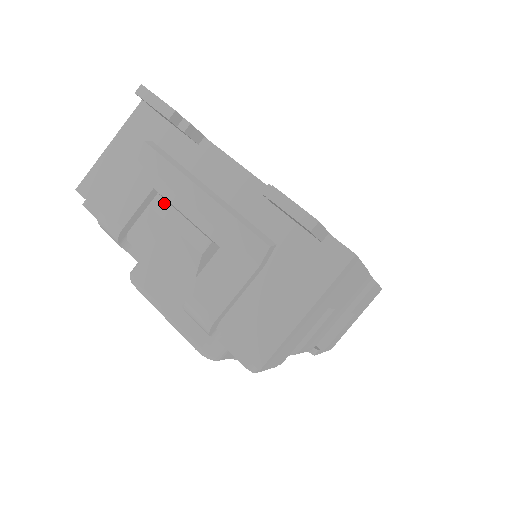
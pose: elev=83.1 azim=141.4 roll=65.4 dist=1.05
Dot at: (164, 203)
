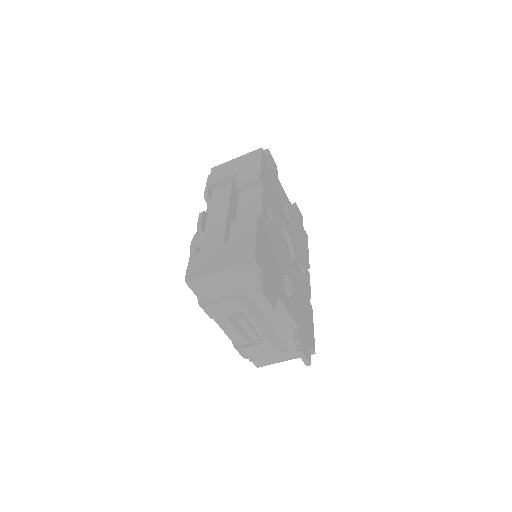
Dot at: (245, 322)
